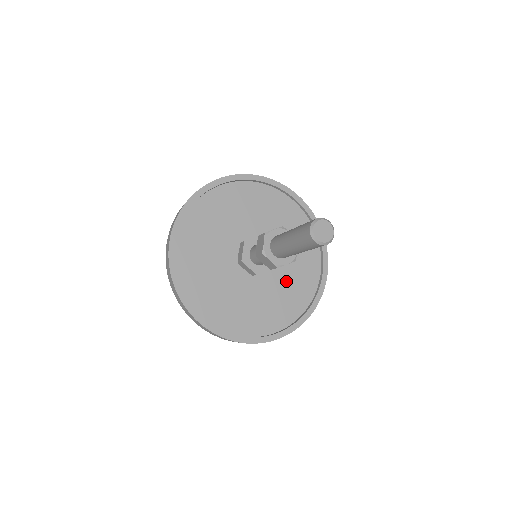
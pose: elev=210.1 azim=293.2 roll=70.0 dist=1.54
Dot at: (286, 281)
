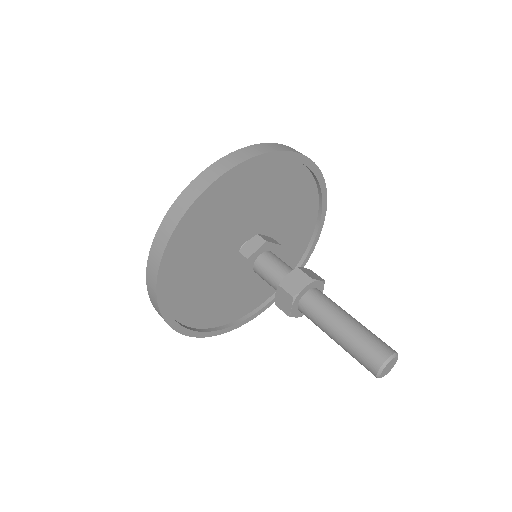
Dot at: (281, 251)
